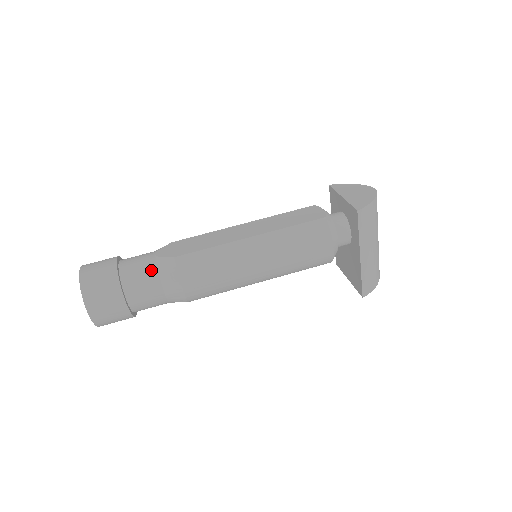
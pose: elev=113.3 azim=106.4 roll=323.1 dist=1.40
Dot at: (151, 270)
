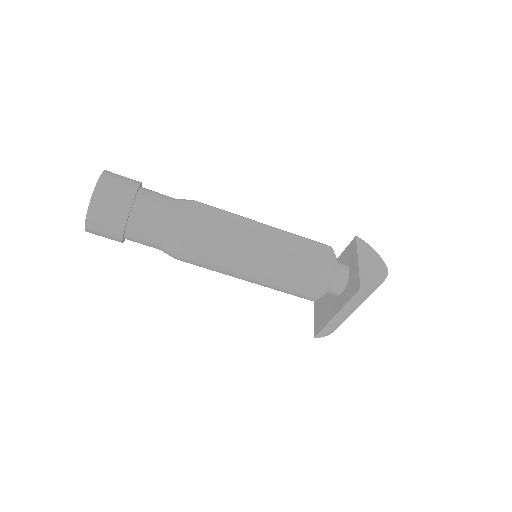
Dot at: (162, 221)
